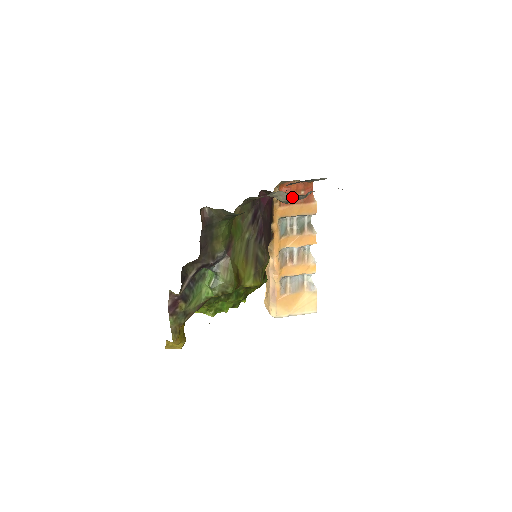
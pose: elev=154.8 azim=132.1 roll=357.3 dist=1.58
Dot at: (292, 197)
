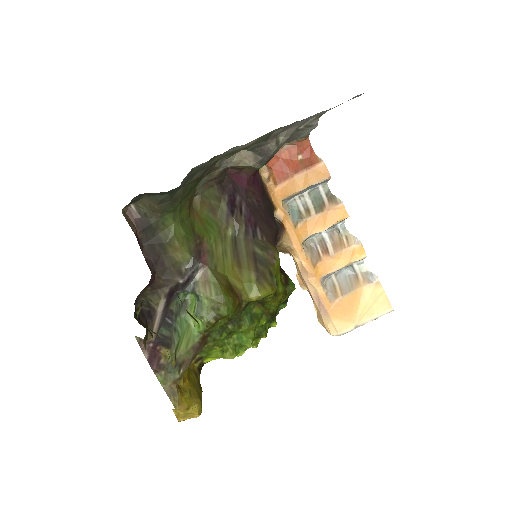
Dot at: (259, 153)
